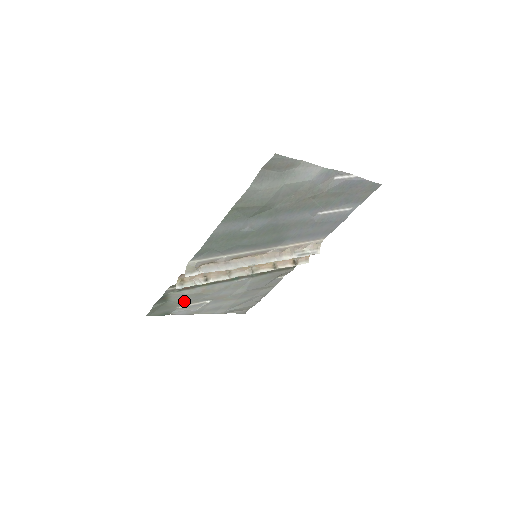
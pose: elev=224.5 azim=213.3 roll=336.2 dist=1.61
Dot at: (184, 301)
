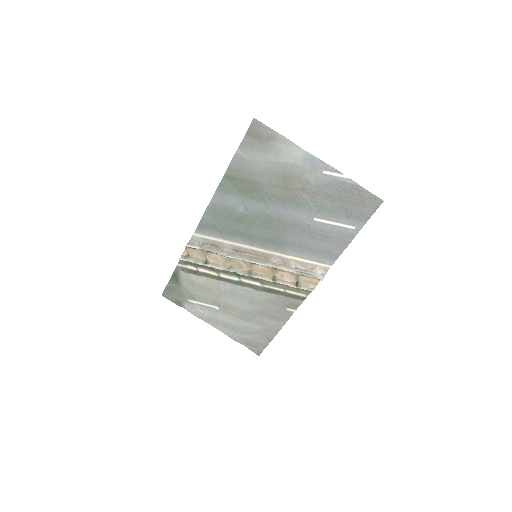
Dot at: (194, 293)
